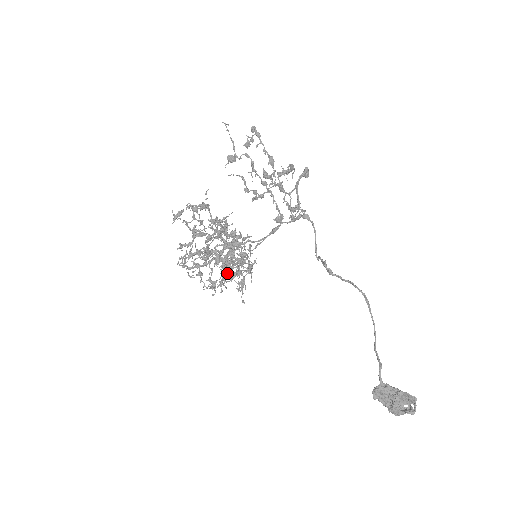
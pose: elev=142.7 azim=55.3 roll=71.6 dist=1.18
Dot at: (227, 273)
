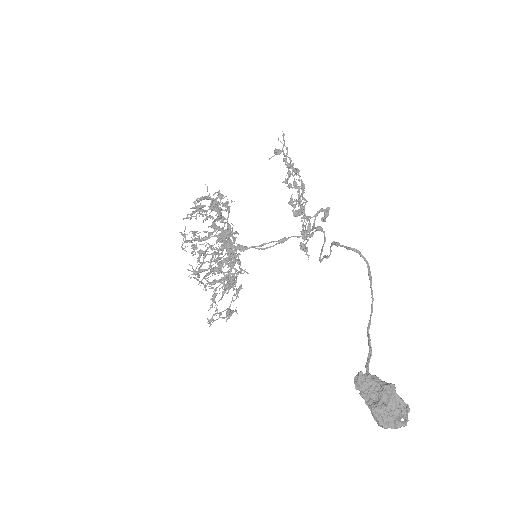
Dot at: (222, 254)
